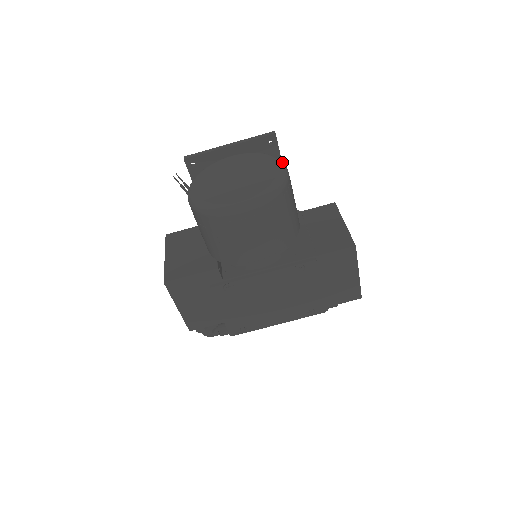
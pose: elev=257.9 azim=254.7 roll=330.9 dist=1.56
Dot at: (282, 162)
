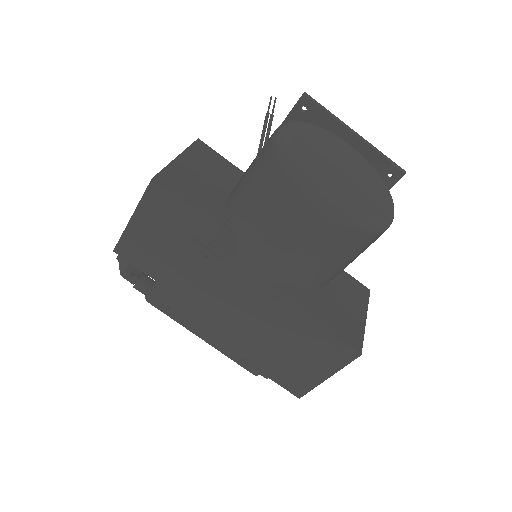
Dot at: occluded
